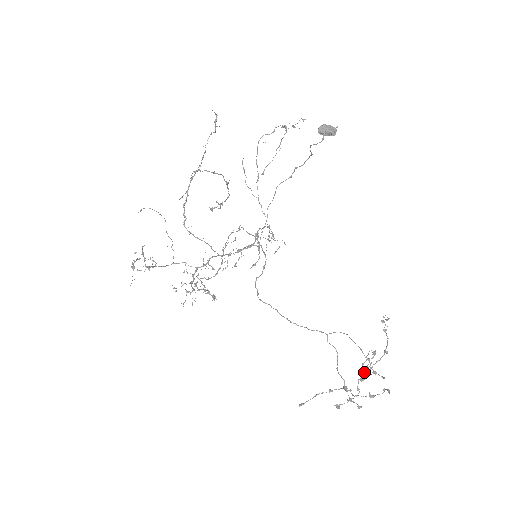
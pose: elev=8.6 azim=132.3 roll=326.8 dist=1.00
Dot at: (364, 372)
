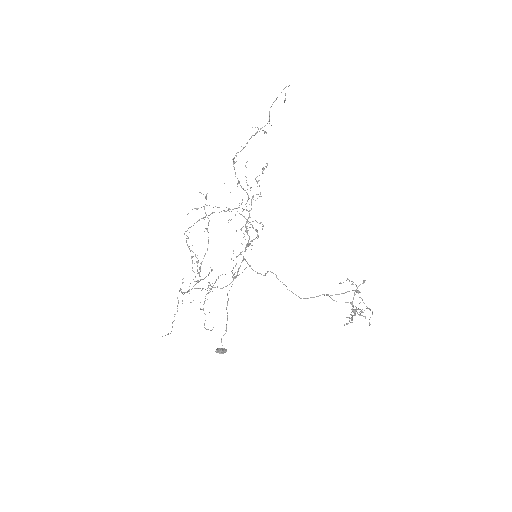
Dot at: occluded
